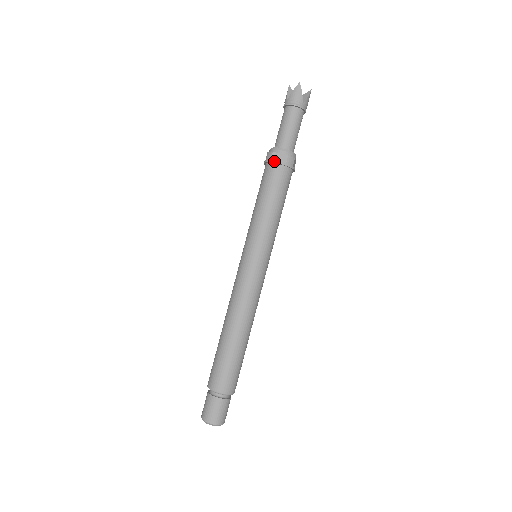
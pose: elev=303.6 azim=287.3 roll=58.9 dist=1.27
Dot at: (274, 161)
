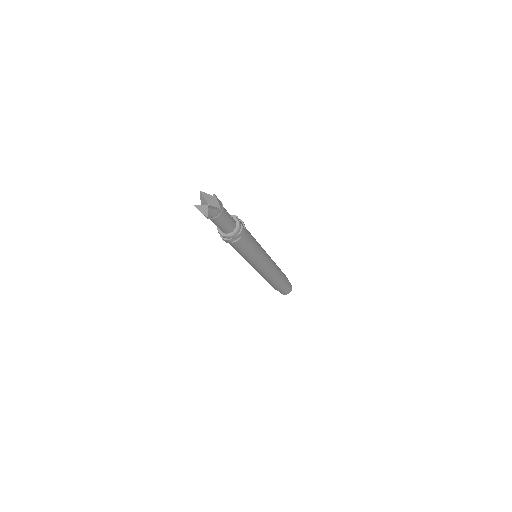
Dot at: occluded
